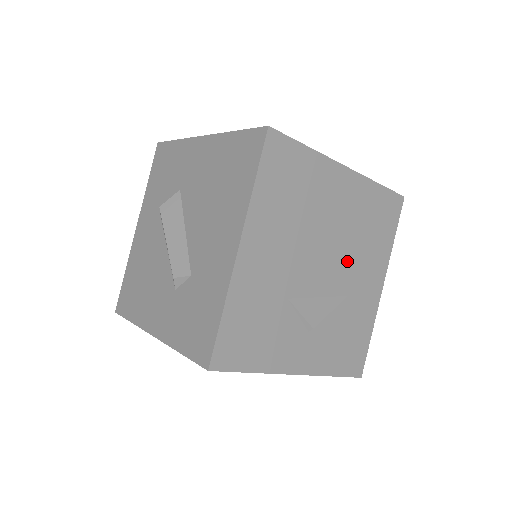
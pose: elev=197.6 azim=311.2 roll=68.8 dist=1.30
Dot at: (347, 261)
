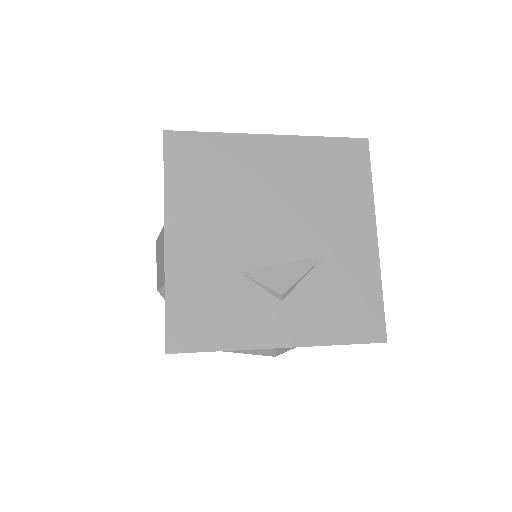
Dot at: (309, 221)
